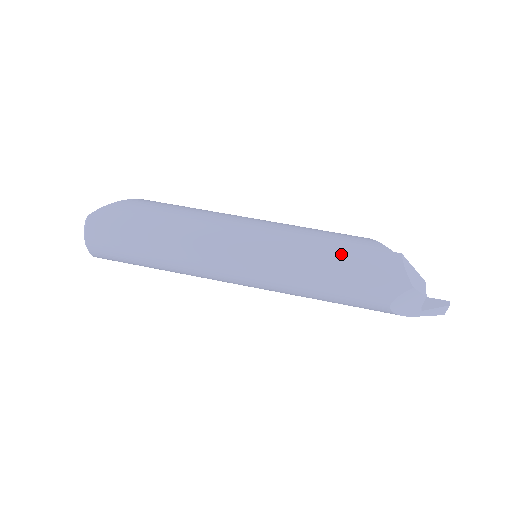
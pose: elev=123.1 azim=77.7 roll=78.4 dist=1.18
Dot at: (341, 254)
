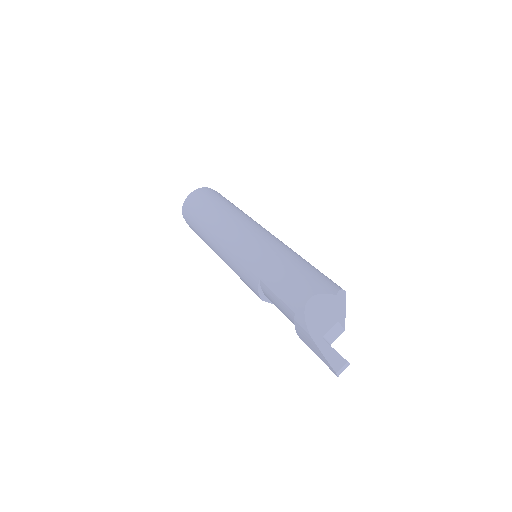
Dot at: (309, 263)
